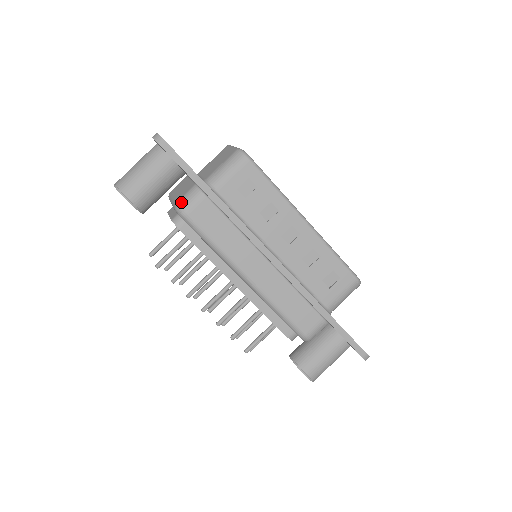
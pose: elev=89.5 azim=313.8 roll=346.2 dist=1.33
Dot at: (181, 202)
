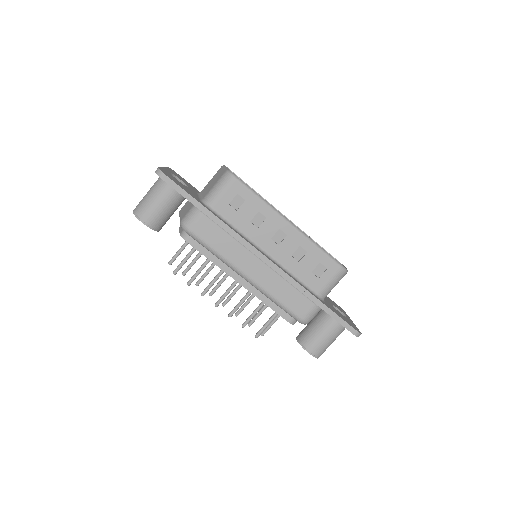
Dot at: (184, 220)
